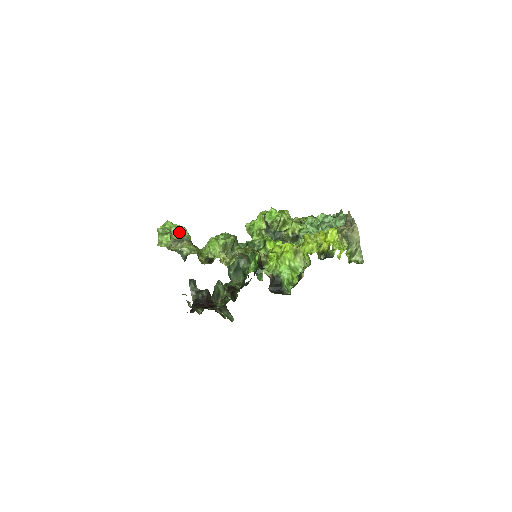
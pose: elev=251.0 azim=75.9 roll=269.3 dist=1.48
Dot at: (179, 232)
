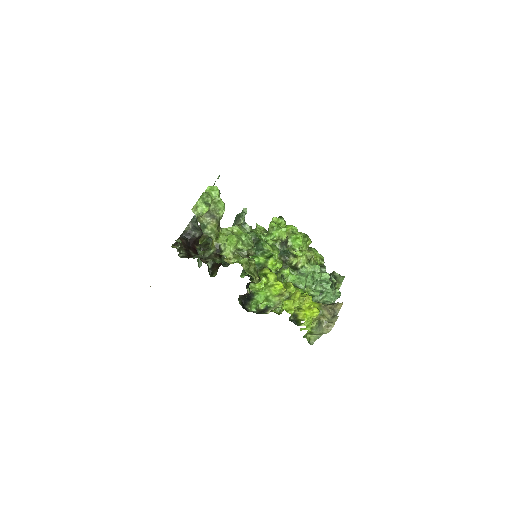
Dot at: (218, 206)
